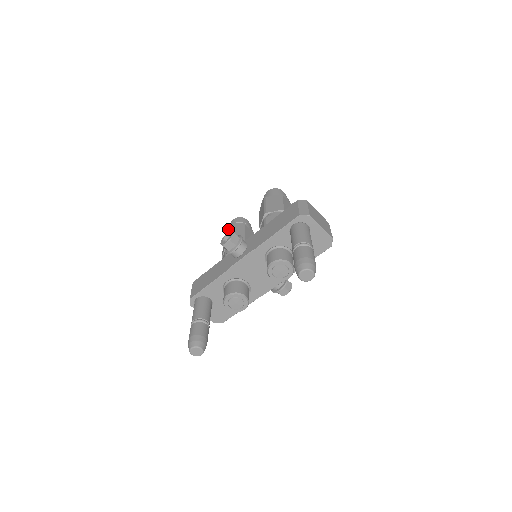
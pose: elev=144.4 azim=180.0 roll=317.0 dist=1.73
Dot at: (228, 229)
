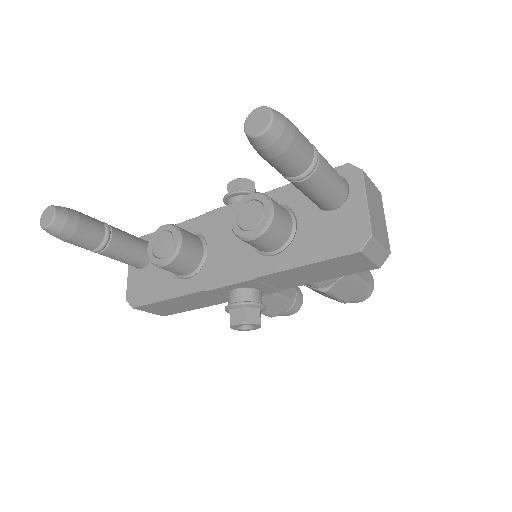
Dot at: occluded
